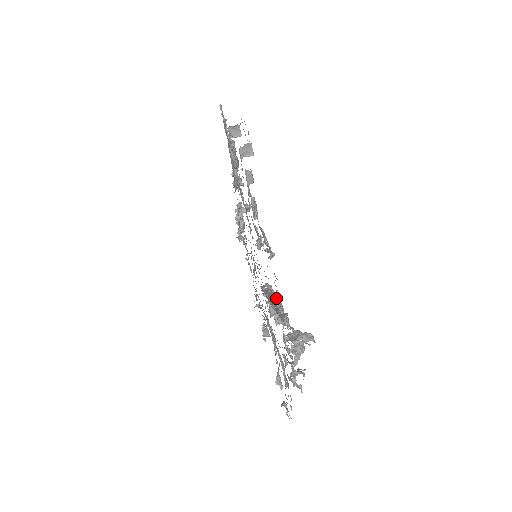
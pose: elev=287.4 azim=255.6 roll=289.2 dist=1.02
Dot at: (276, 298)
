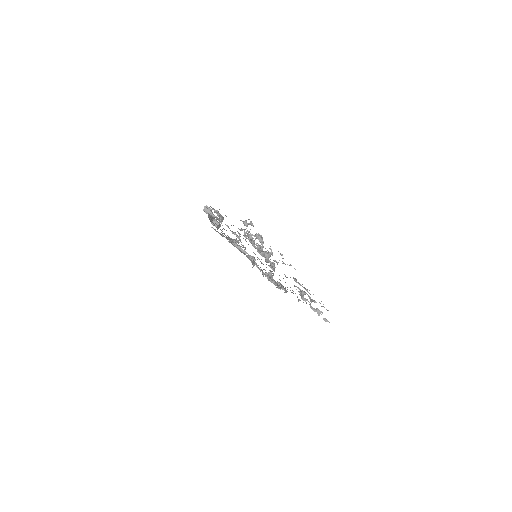
Dot at: occluded
